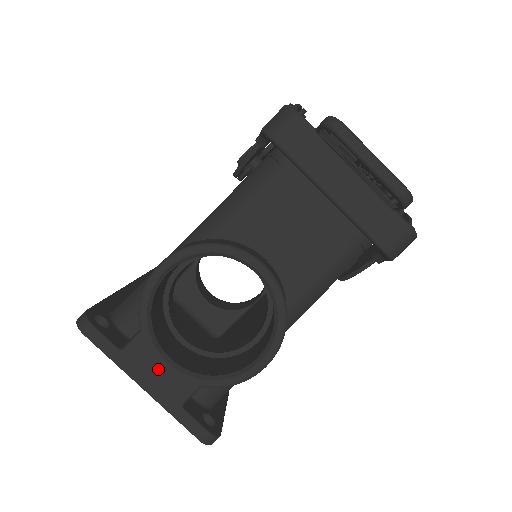
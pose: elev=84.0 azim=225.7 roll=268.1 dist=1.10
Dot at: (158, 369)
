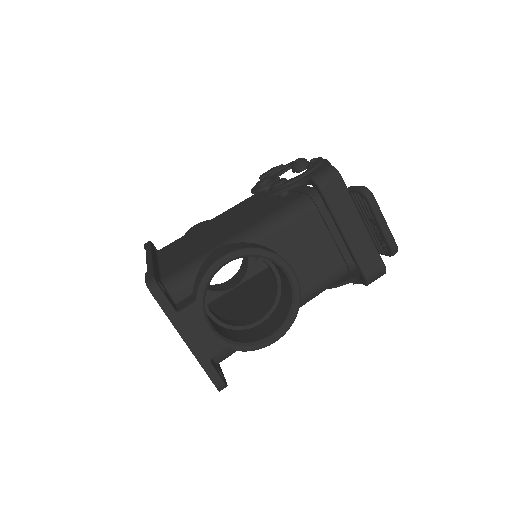
Dot at: (201, 331)
